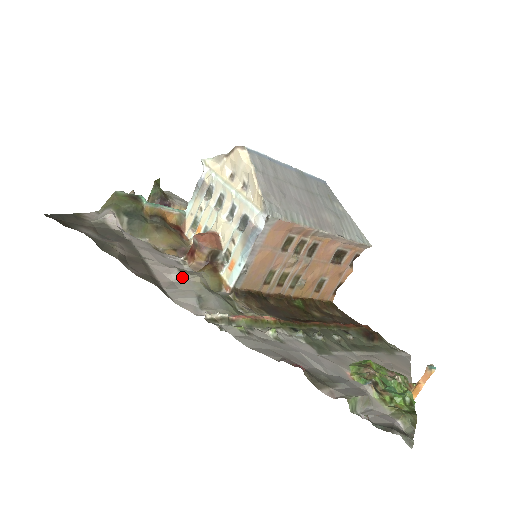
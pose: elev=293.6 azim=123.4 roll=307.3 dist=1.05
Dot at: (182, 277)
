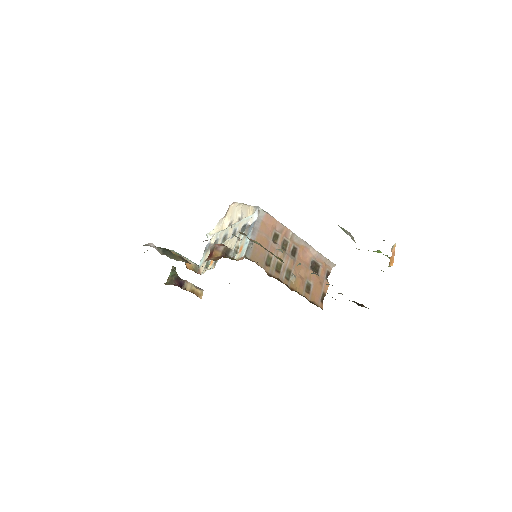
Dot at: occluded
